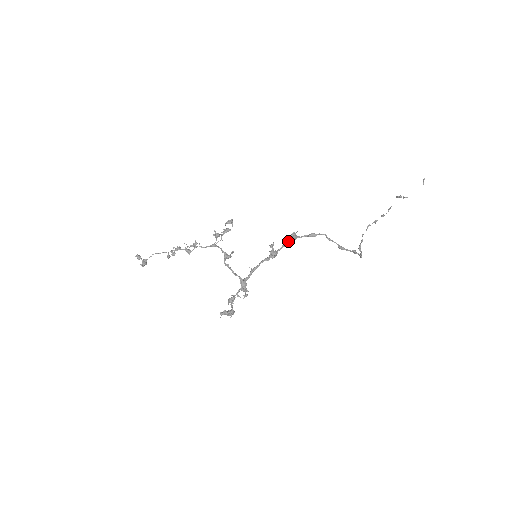
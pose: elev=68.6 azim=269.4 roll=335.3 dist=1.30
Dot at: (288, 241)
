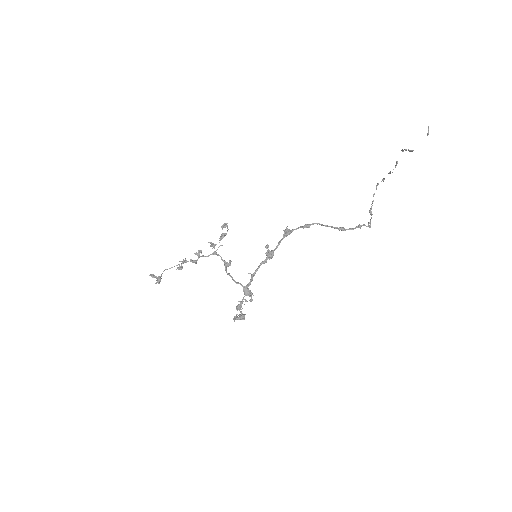
Dot at: (282, 238)
